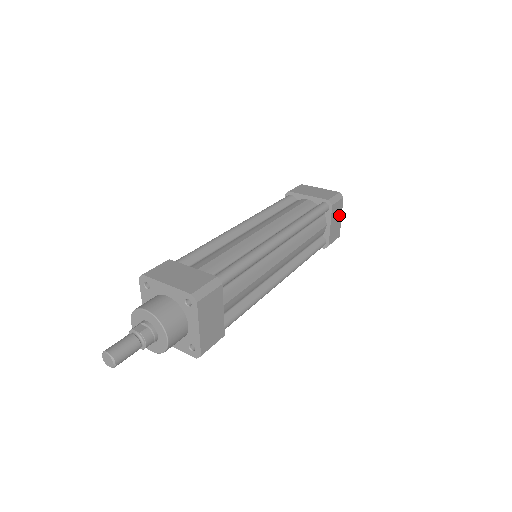
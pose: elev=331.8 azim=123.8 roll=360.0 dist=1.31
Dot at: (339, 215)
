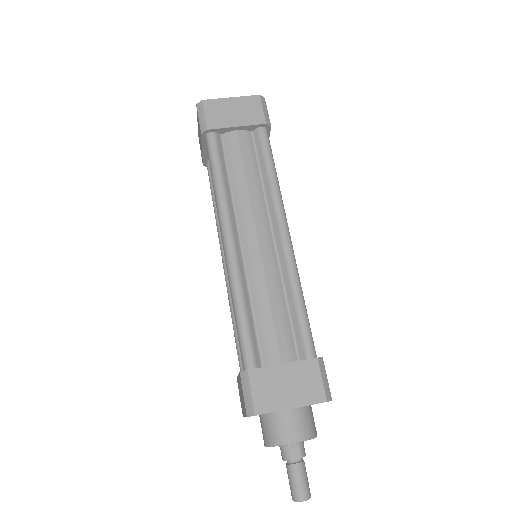
Dot at: occluded
